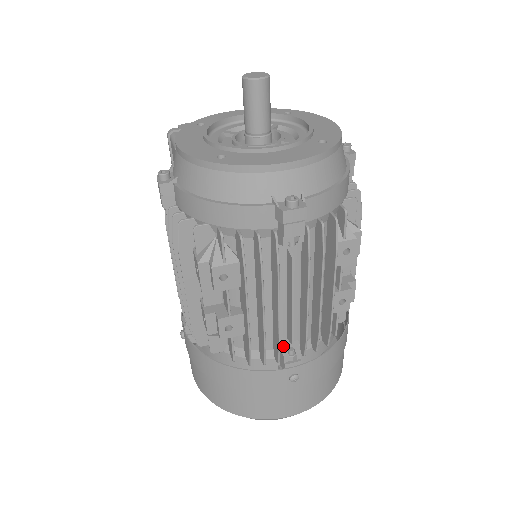
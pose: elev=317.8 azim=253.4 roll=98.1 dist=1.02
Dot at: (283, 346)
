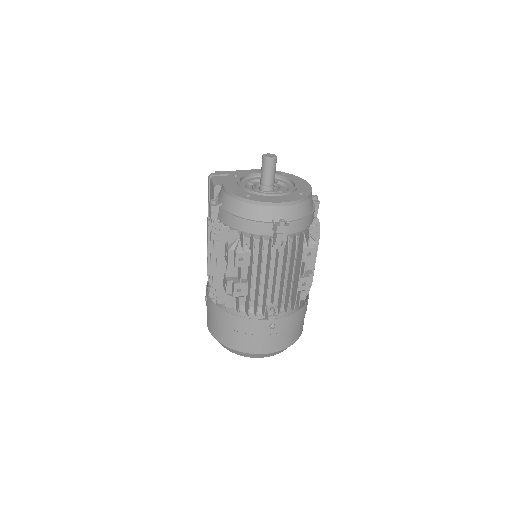
Dot at: (268, 306)
